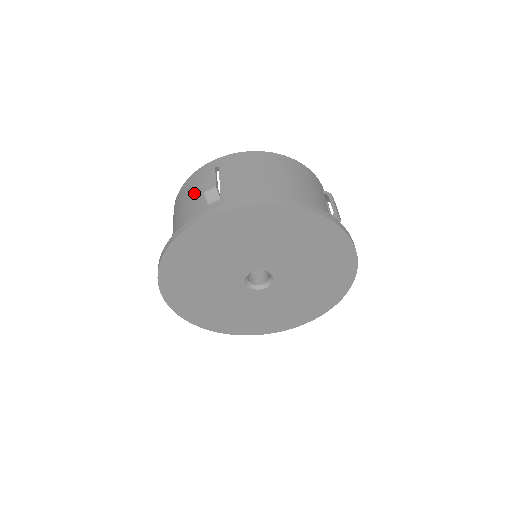
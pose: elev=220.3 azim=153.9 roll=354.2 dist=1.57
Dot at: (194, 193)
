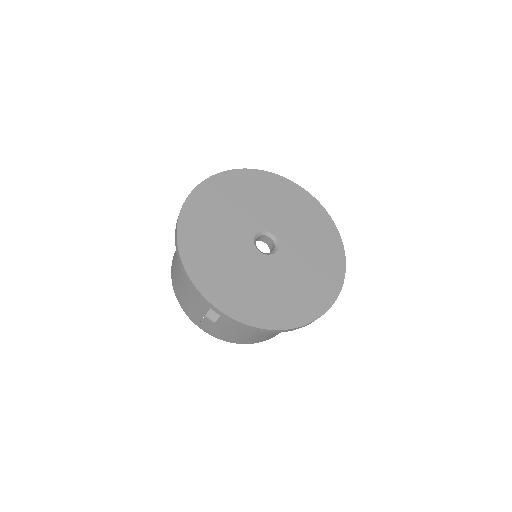
Dot at: occluded
